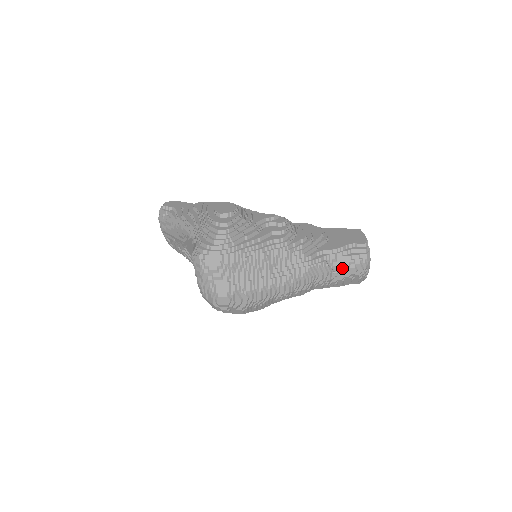
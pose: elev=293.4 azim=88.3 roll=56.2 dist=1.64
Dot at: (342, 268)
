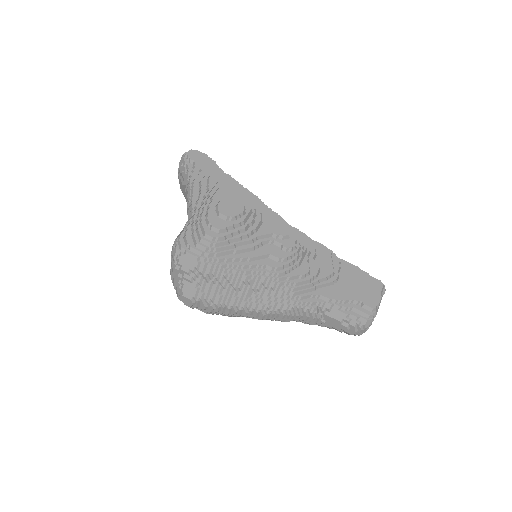
Dot at: (333, 320)
